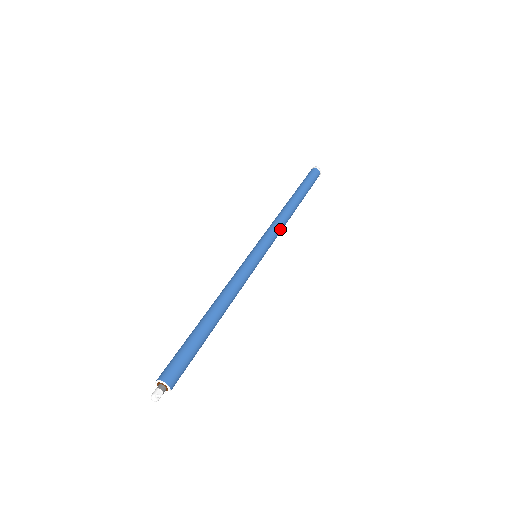
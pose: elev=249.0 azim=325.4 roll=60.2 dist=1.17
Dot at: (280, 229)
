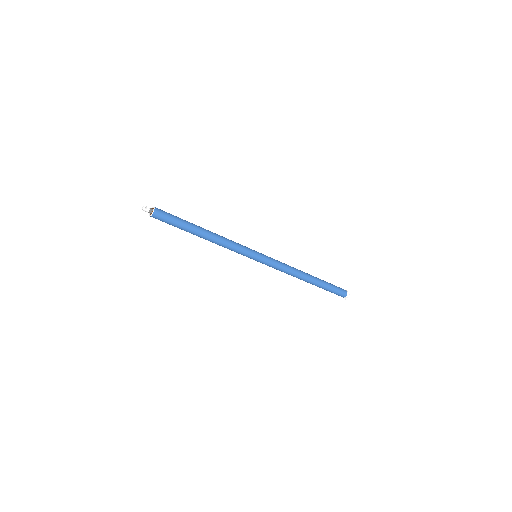
Dot at: (284, 268)
